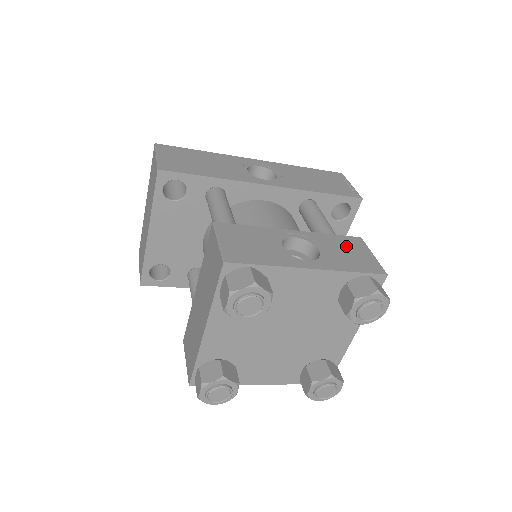
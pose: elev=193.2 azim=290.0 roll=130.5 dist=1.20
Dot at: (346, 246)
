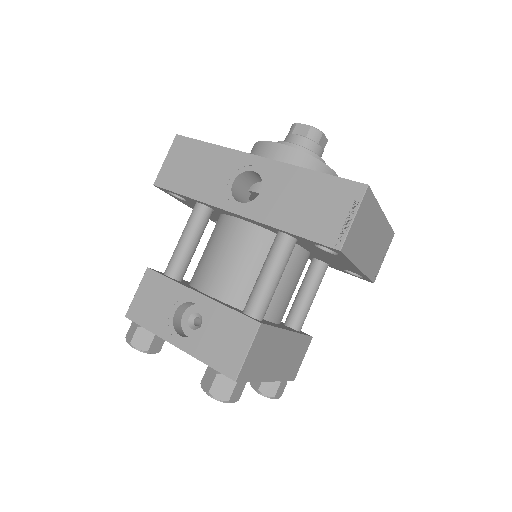
Dot at: (230, 330)
